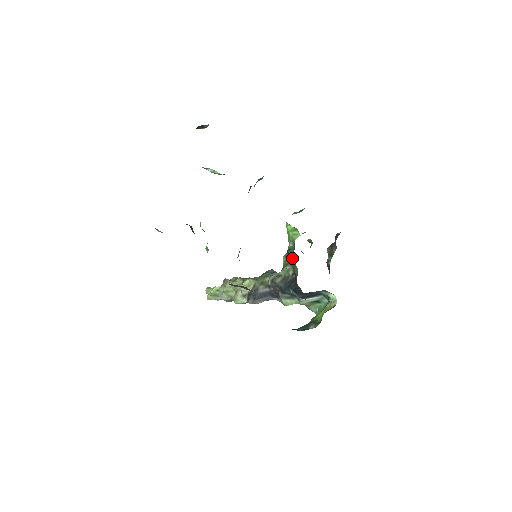
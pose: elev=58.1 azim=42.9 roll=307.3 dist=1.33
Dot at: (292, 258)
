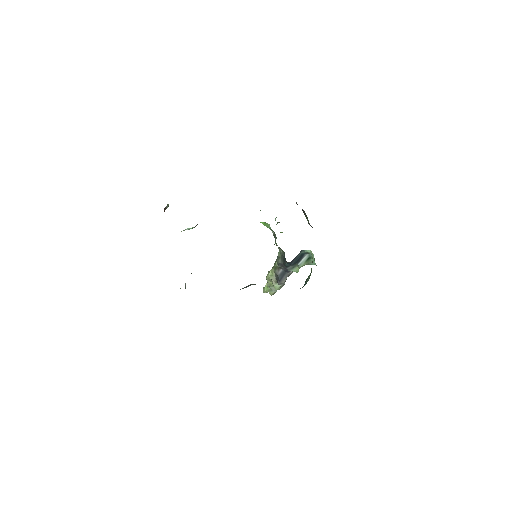
Dot at: occluded
